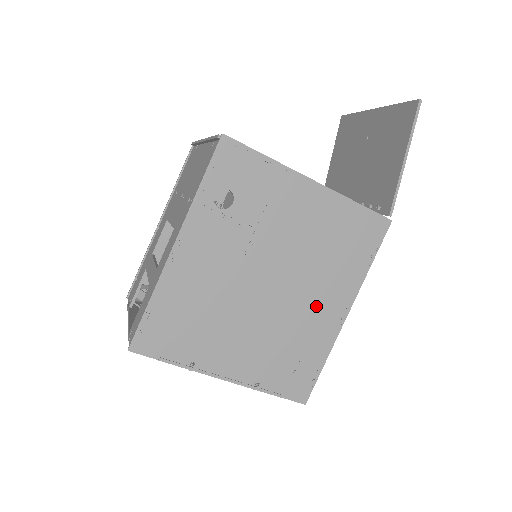
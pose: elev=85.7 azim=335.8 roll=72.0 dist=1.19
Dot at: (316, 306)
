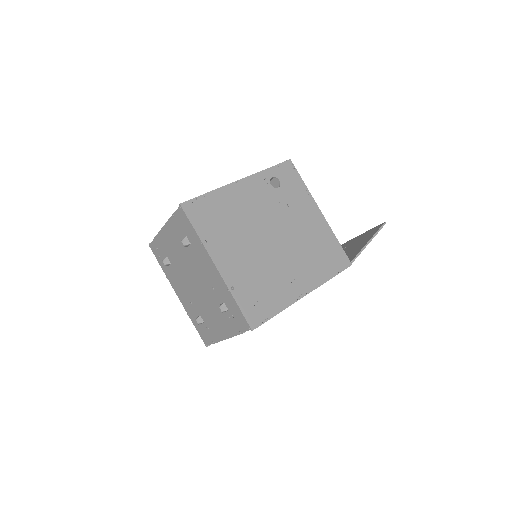
Dot at: (291, 273)
